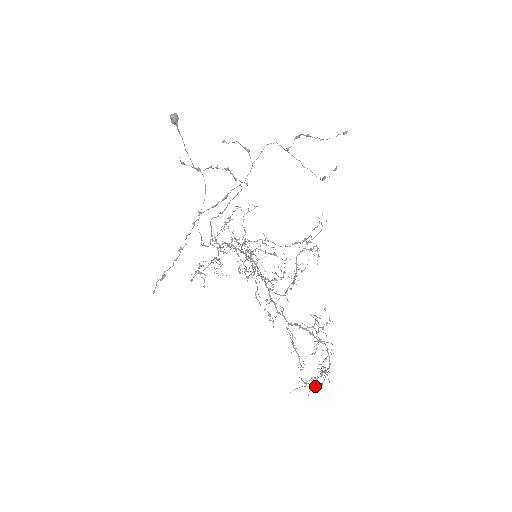
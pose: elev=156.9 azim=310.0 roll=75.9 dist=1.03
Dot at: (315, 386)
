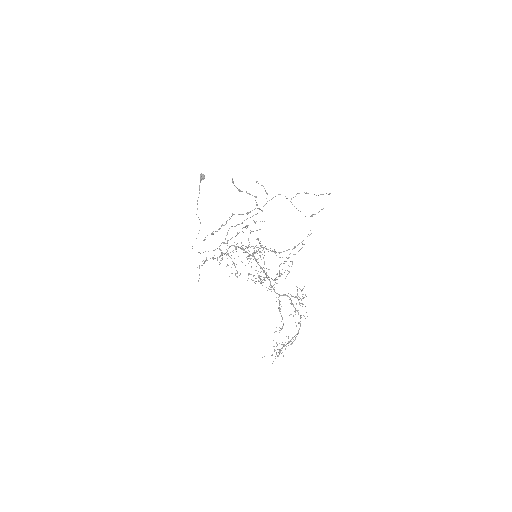
Dot at: (286, 346)
